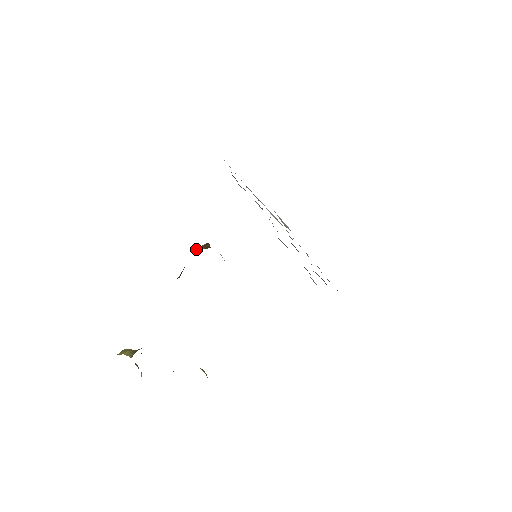
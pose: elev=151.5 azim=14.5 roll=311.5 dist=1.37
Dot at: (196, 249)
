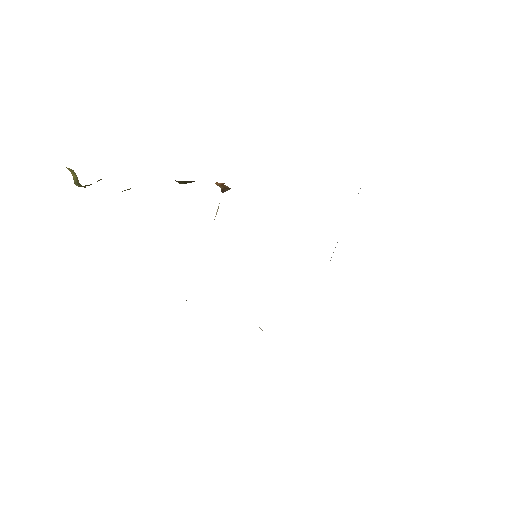
Dot at: occluded
